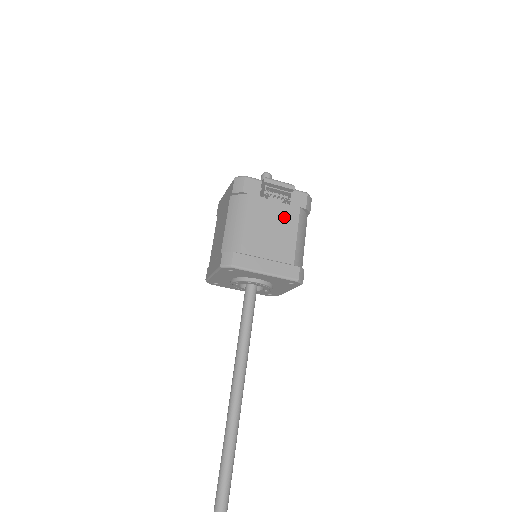
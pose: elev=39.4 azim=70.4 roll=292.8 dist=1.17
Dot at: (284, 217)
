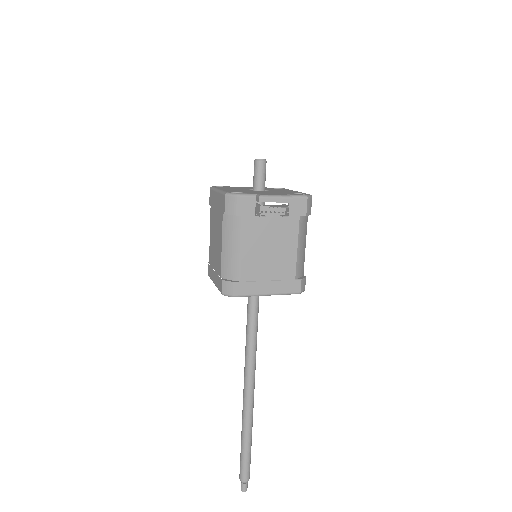
Dot at: (283, 232)
